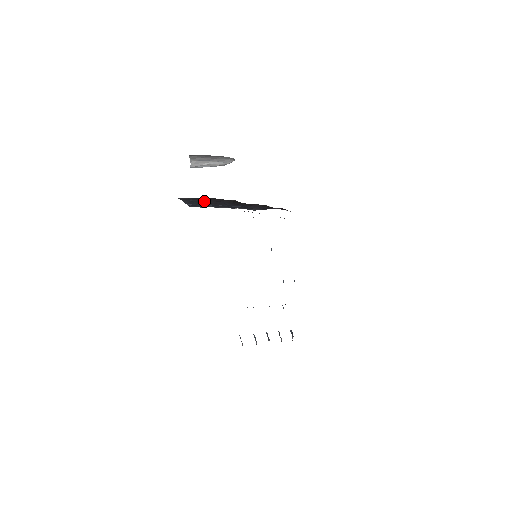
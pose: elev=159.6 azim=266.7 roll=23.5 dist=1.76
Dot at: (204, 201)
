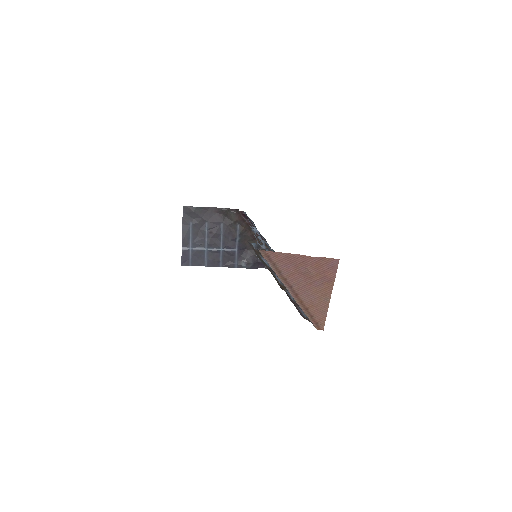
Dot at: (203, 228)
